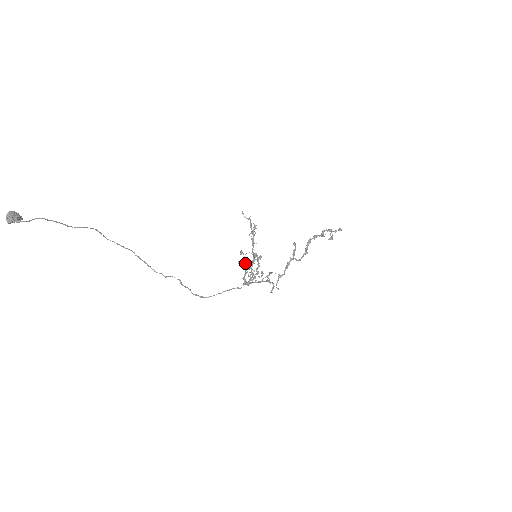
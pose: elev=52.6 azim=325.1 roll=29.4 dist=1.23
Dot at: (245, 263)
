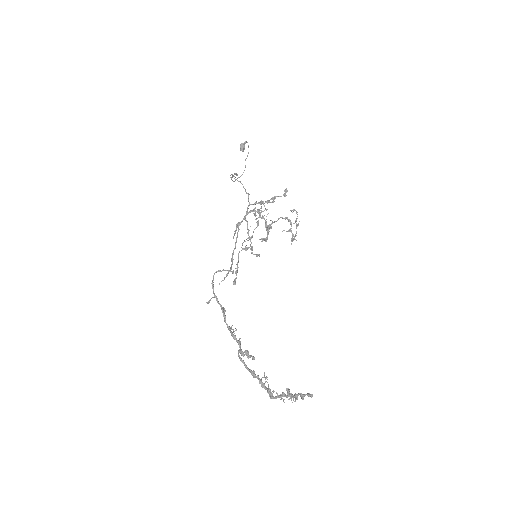
Dot at: (273, 202)
